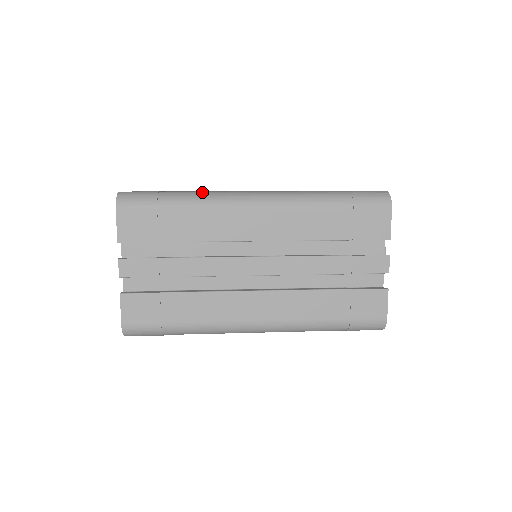
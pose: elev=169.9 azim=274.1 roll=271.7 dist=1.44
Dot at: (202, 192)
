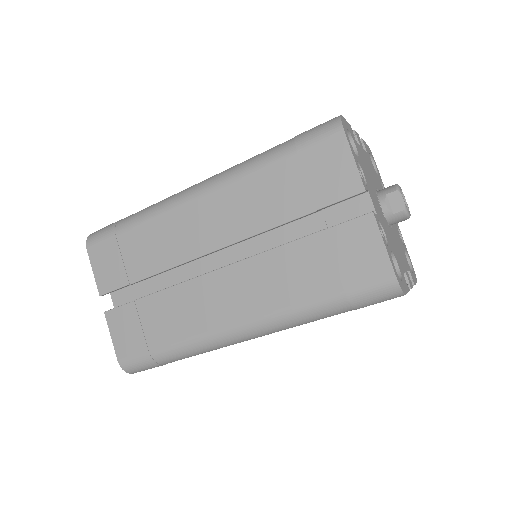
Dot at: occluded
